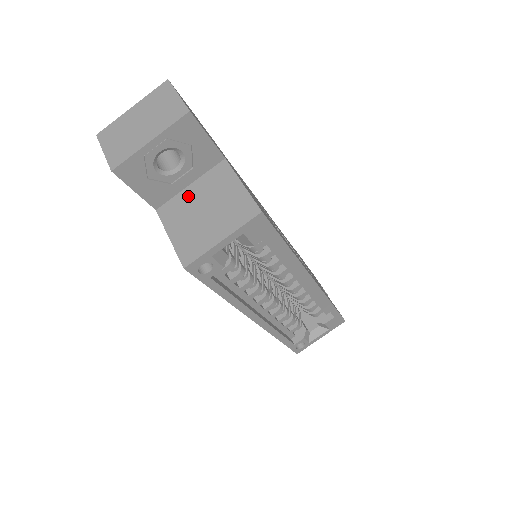
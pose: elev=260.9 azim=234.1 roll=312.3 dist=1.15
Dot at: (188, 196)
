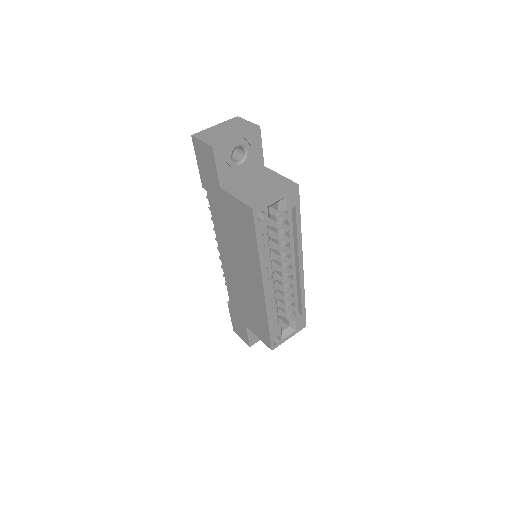
Dot at: (243, 181)
